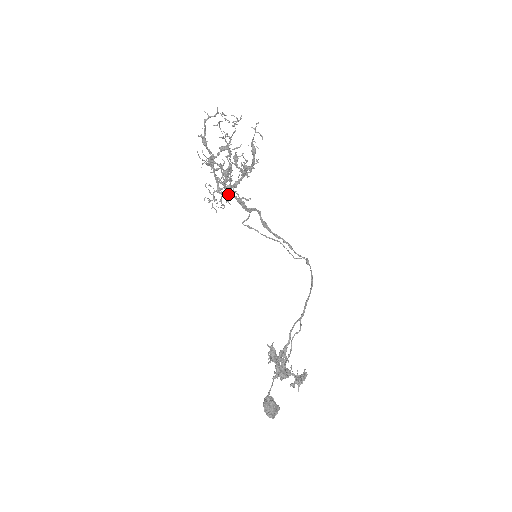
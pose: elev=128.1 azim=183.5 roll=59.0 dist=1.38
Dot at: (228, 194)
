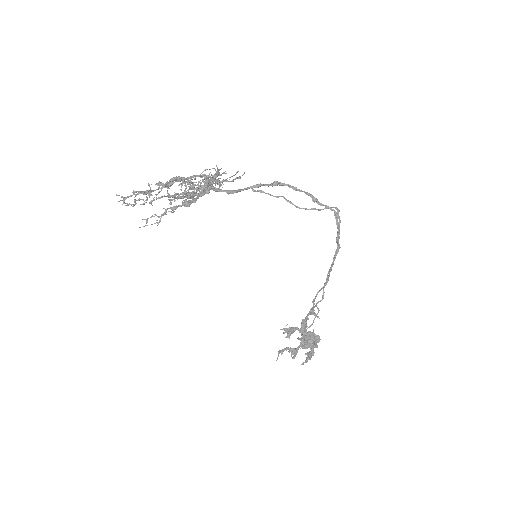
Dot at: (213, 190)
